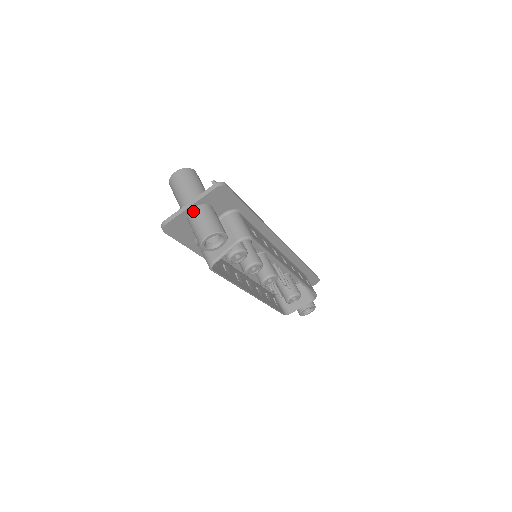
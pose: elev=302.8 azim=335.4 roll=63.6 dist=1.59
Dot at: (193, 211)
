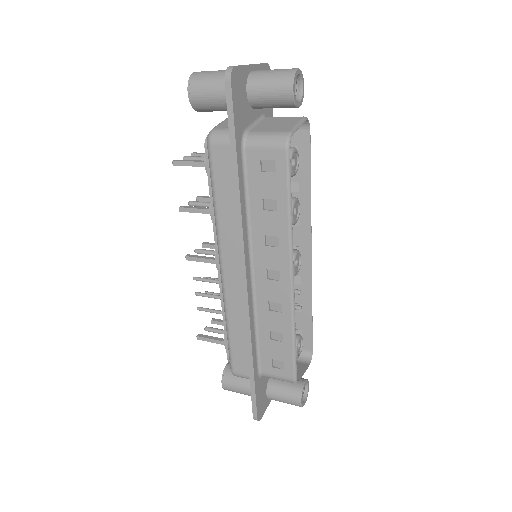
Dot at: (255, 70)
